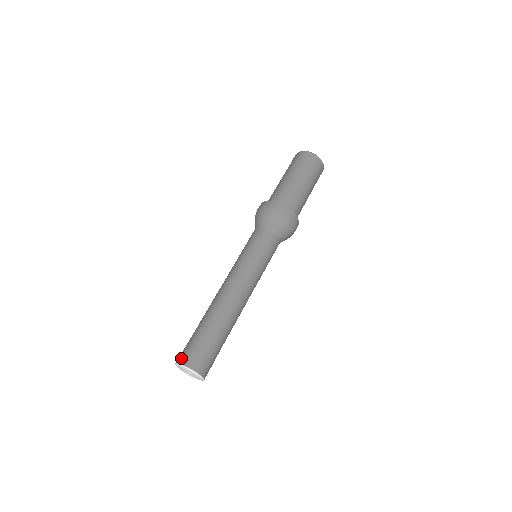
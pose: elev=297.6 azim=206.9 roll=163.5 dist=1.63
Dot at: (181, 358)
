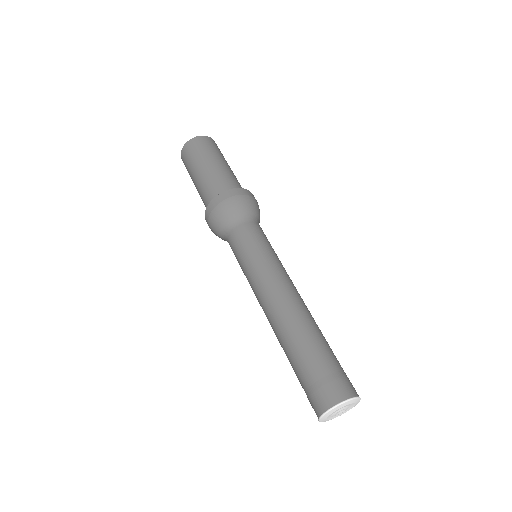
Dot at: (324, 402)
